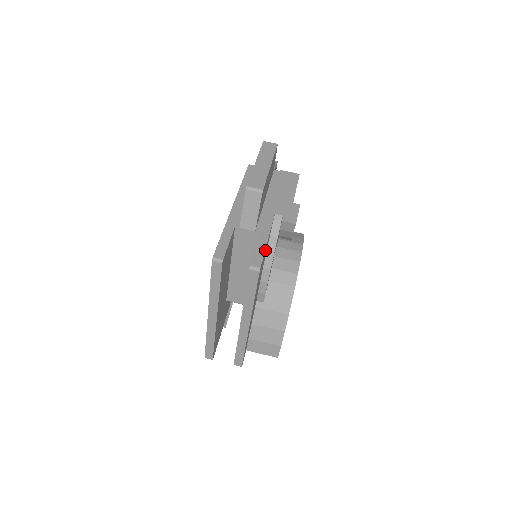
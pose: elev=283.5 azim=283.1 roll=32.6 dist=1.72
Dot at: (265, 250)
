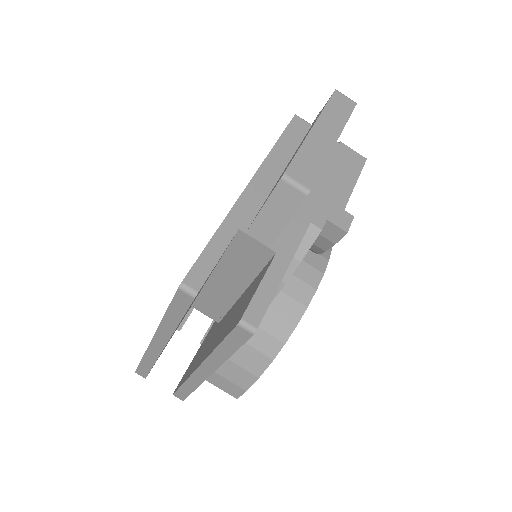
Dot at: occluded
